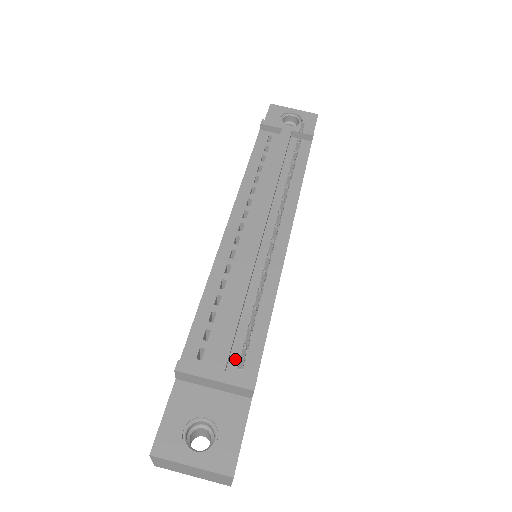
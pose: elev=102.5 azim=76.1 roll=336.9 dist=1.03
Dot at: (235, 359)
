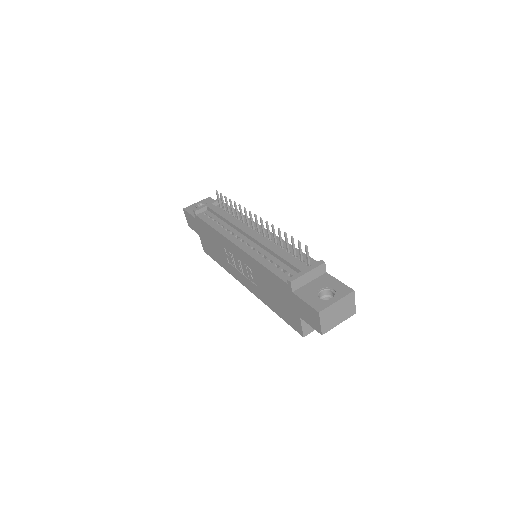
Dot at: occluded
